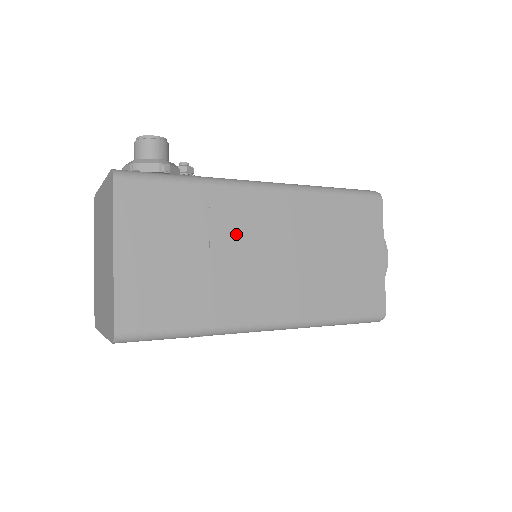
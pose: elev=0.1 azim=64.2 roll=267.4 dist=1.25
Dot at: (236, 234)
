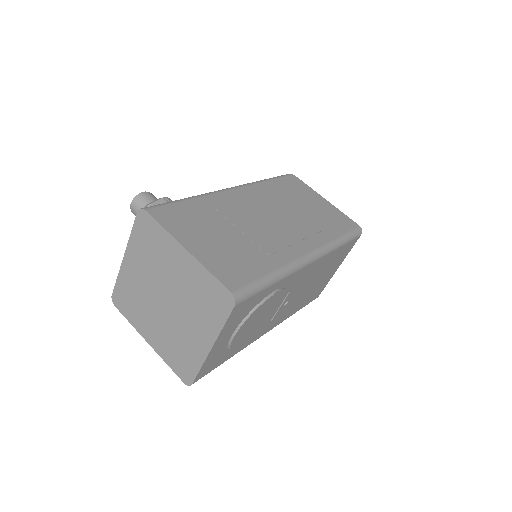
Dot at: (242, 215)
